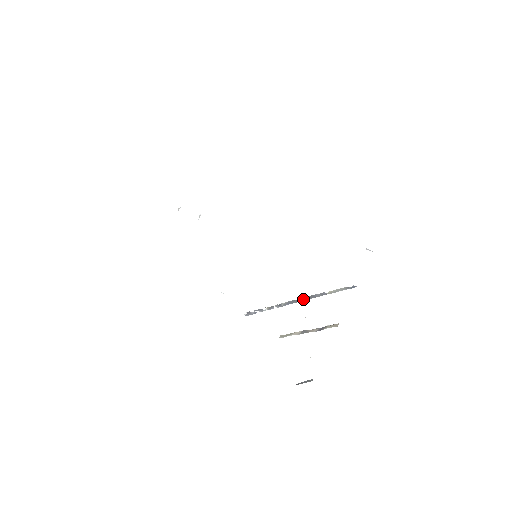
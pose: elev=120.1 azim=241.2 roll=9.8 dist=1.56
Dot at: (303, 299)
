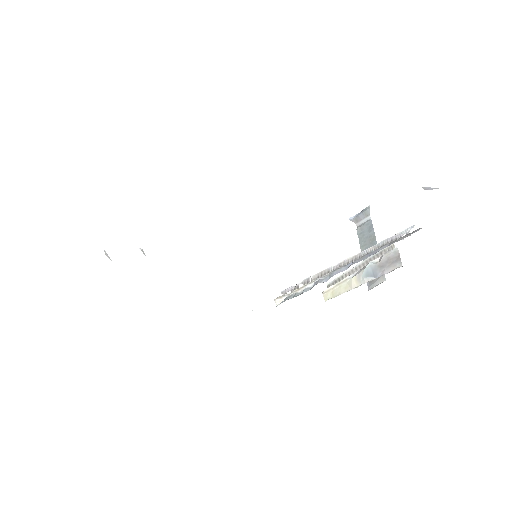
Dot at: (342, 264)
